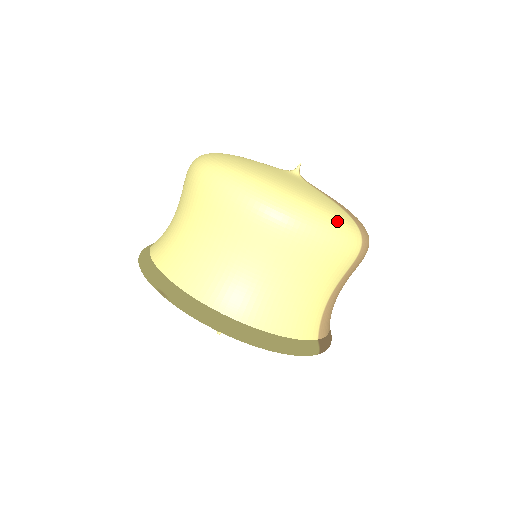
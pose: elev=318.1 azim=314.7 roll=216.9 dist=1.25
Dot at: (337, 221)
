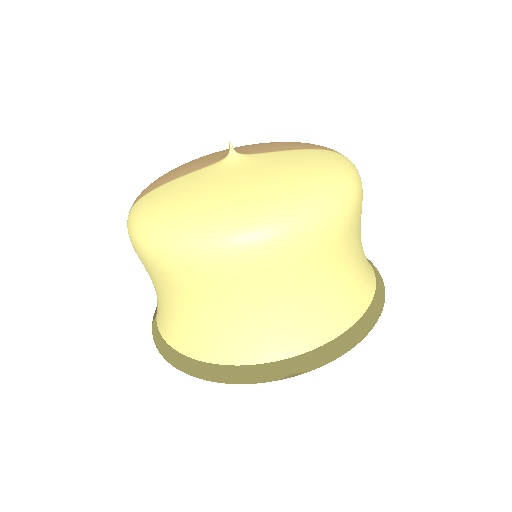
Dot at: (346, 167)
